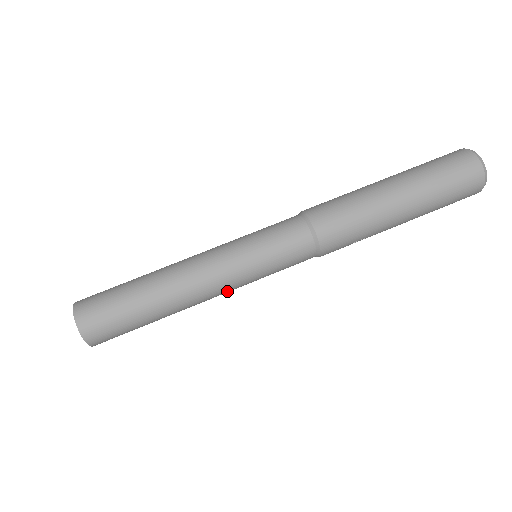
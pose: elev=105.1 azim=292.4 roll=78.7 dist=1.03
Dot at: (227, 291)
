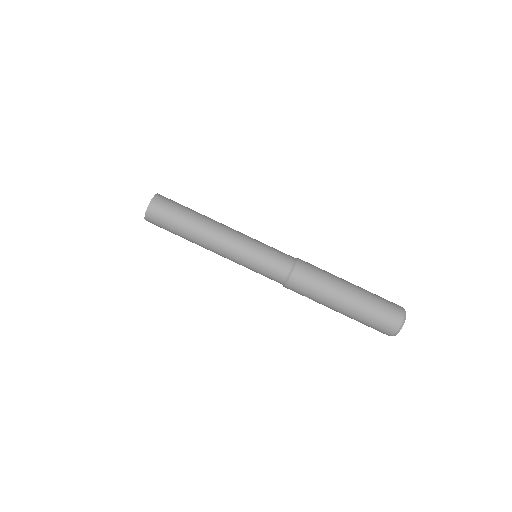
Dot at: (227, 258)
